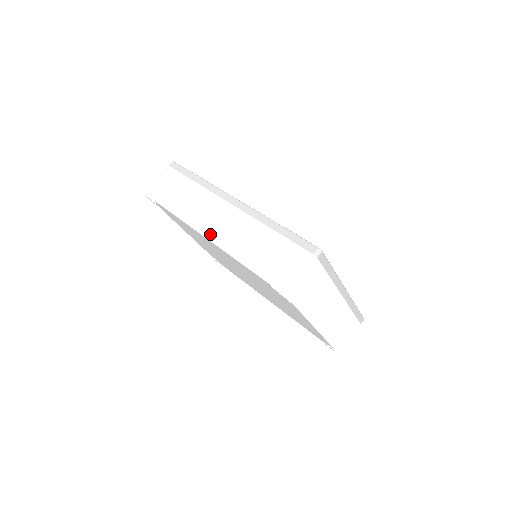
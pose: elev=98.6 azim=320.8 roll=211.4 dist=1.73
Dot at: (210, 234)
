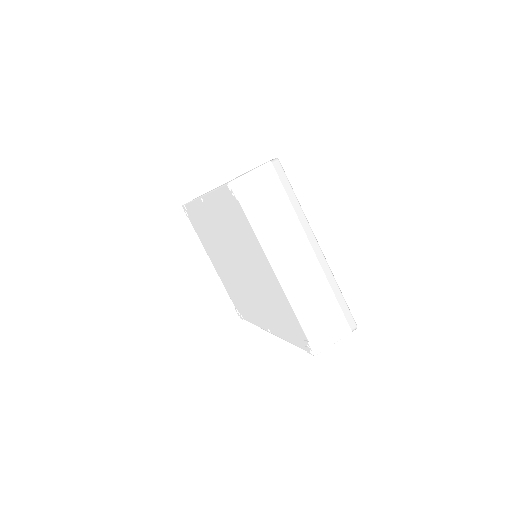
Dot at: occluded
